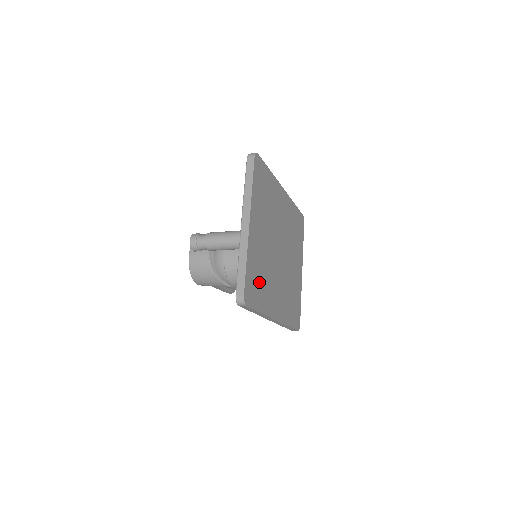
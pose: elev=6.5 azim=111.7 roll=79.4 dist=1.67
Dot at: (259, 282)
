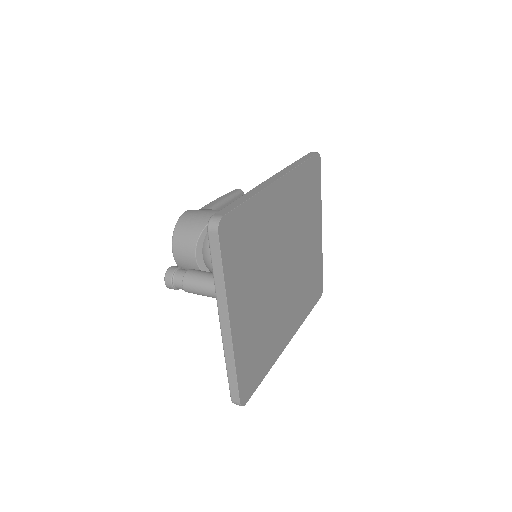
Dot at: (259, 353)
